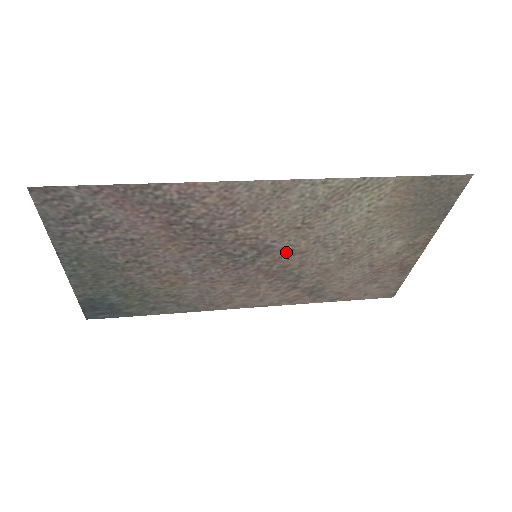
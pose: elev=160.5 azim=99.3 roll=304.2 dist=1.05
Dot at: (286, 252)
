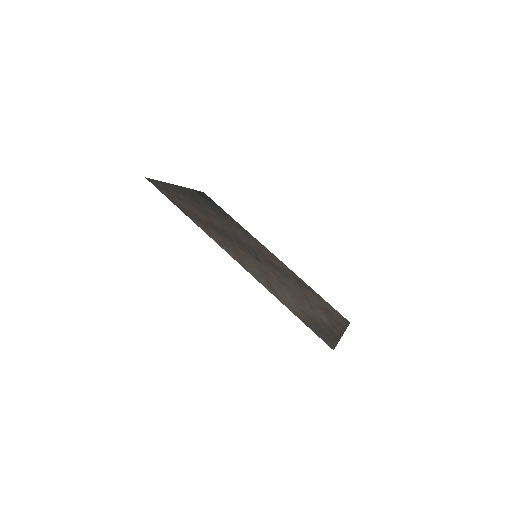
Dot at: (269, 268)
